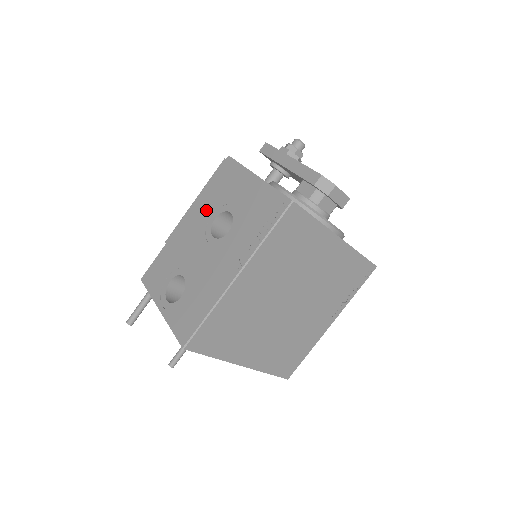
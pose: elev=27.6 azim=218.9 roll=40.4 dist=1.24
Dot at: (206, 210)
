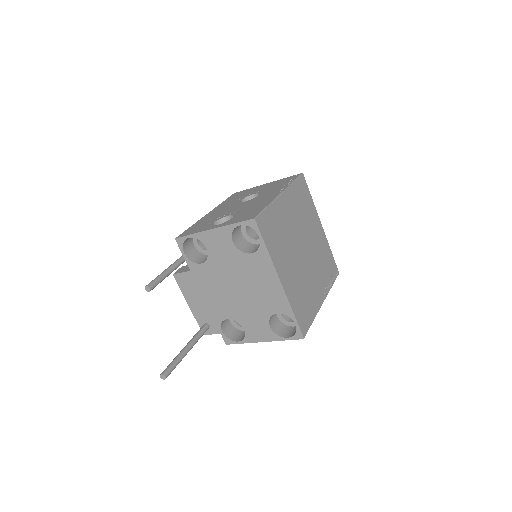
Dot at: (230, 203)
